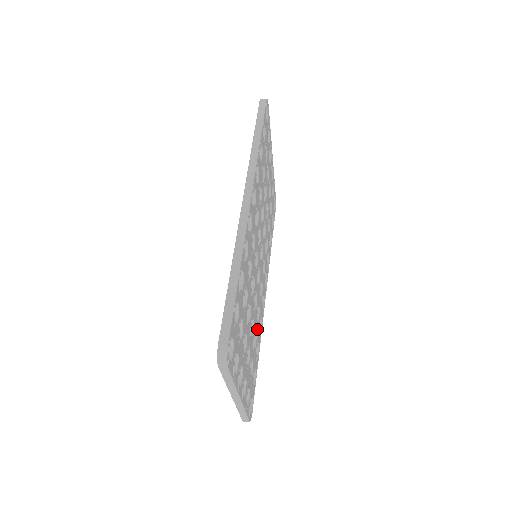
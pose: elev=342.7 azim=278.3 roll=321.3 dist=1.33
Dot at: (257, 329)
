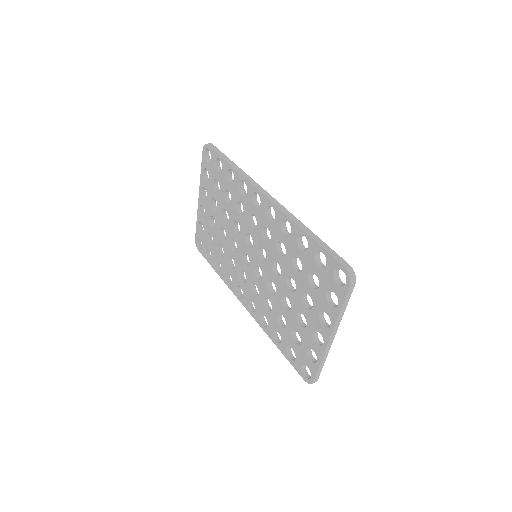
Dot at: occluded
